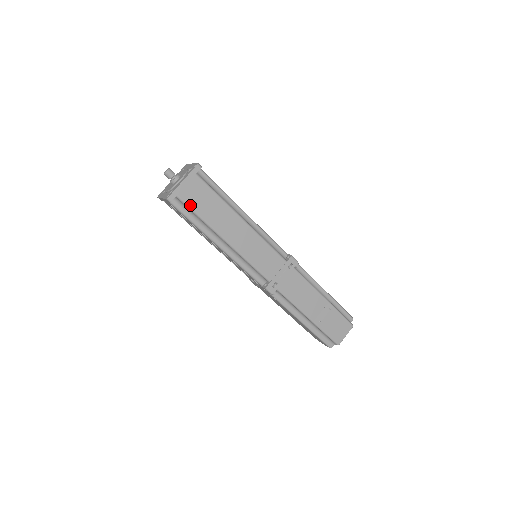
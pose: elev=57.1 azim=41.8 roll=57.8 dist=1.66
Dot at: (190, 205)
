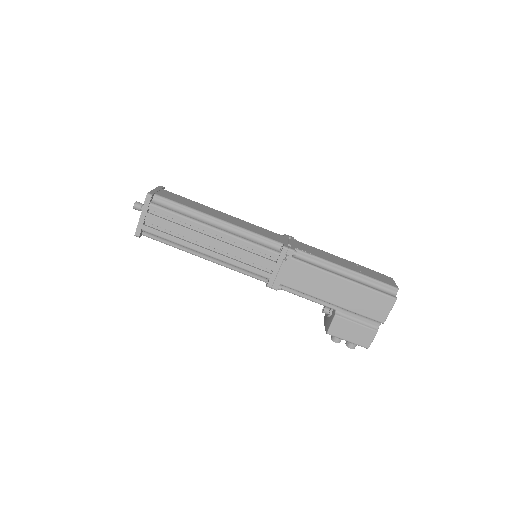
Dot at: (170, 199)
